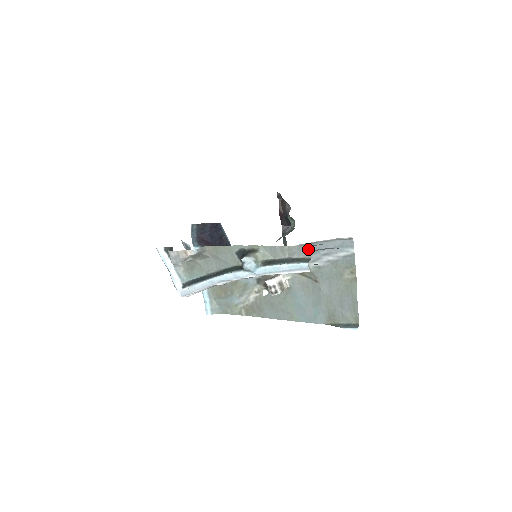
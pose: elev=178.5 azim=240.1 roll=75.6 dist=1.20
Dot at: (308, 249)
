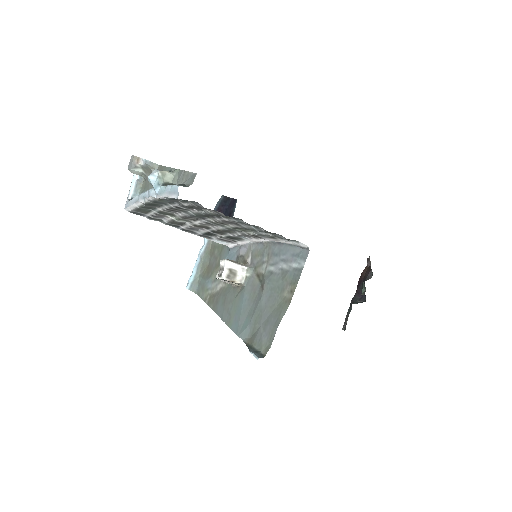
Dot at: (194, 177)
